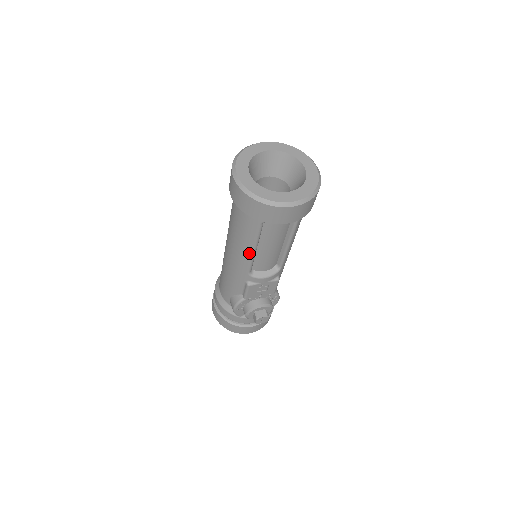
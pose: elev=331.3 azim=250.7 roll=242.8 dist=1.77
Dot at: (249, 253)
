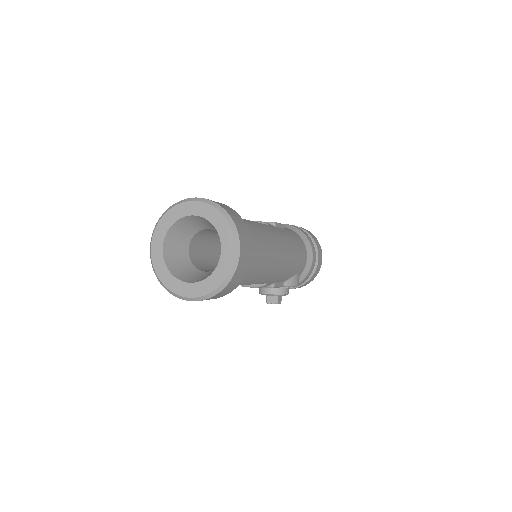
Dot at: occluded
